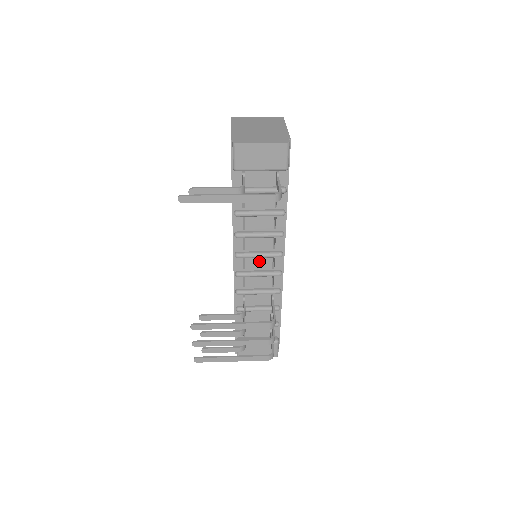
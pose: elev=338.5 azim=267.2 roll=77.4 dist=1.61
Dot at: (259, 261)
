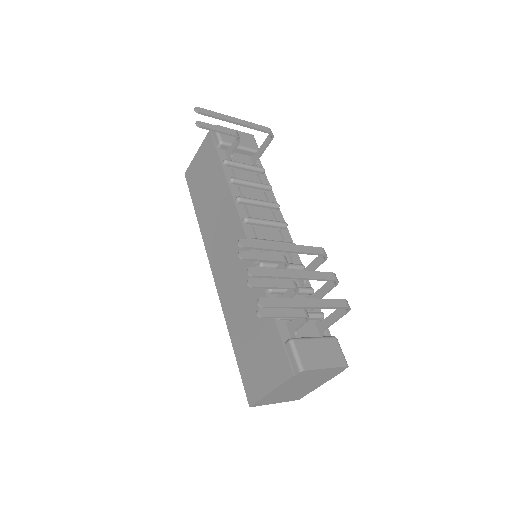
Dot at: (268, 232)
